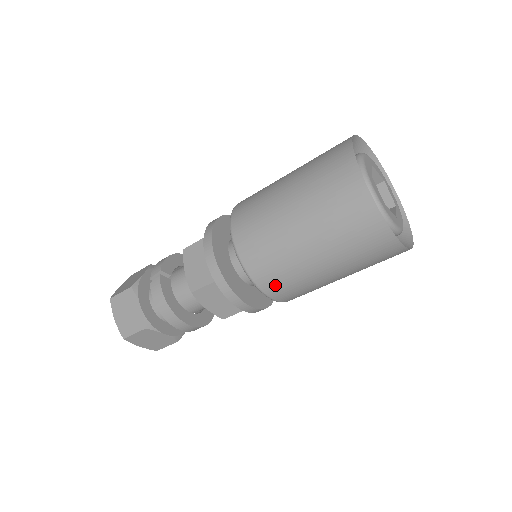
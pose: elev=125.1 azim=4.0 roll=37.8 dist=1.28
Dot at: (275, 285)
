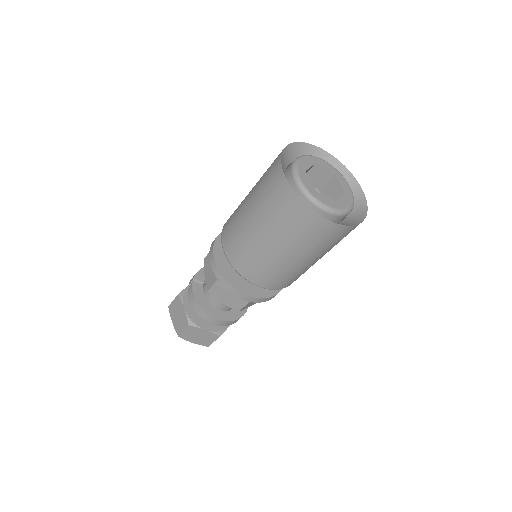
Dot at: (255, 274)
